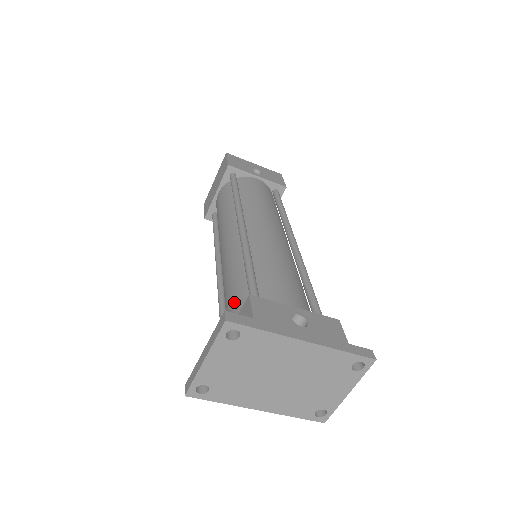
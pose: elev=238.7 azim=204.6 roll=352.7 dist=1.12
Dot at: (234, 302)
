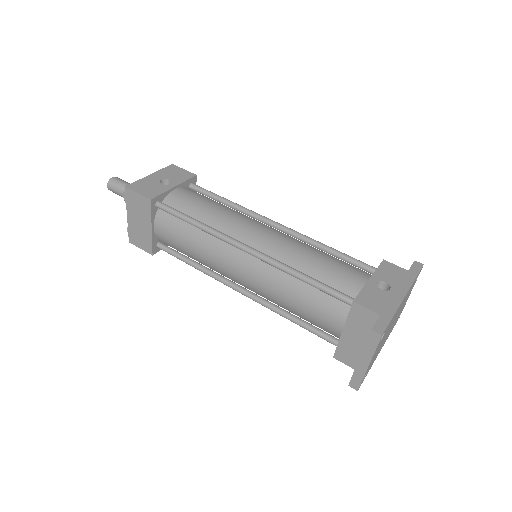
Dot at: (319, 309)
